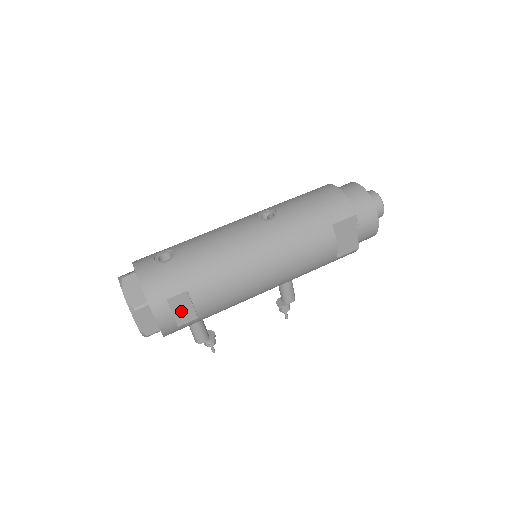
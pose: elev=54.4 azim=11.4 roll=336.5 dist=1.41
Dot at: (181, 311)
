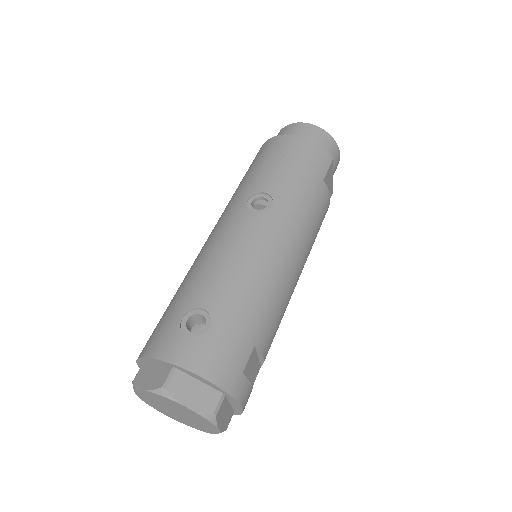
Dot at: (251, 373)
